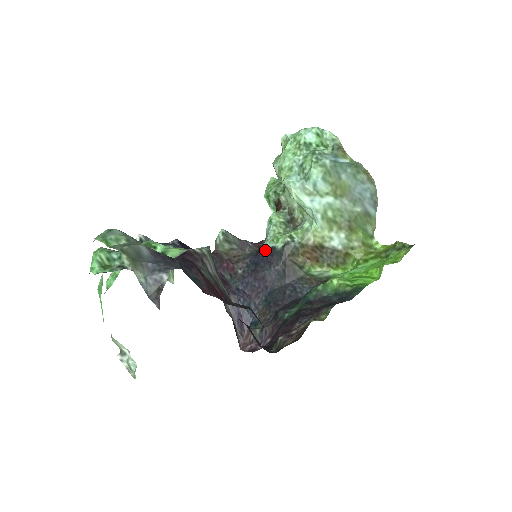
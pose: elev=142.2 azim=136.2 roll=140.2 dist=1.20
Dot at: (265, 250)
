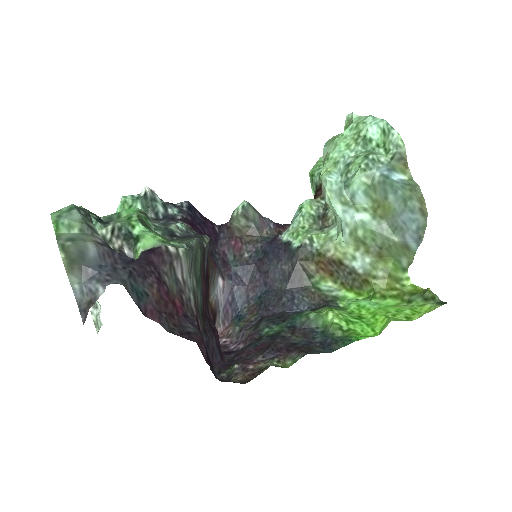
Dot at: (281, 241)
